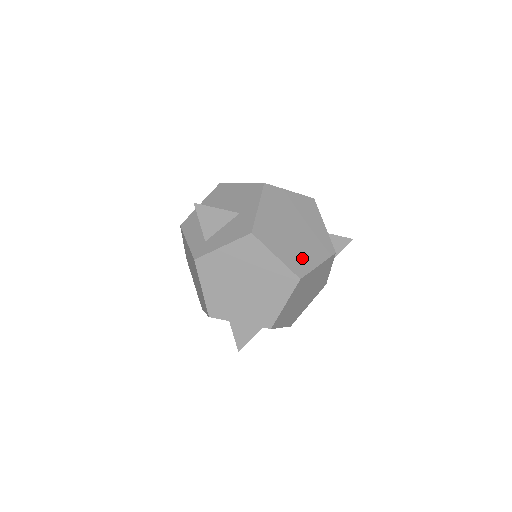
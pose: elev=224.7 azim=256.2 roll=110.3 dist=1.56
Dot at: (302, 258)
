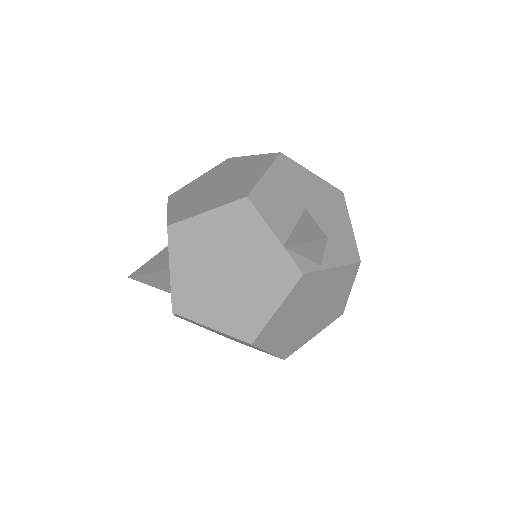
Dot at: (247, 312)
